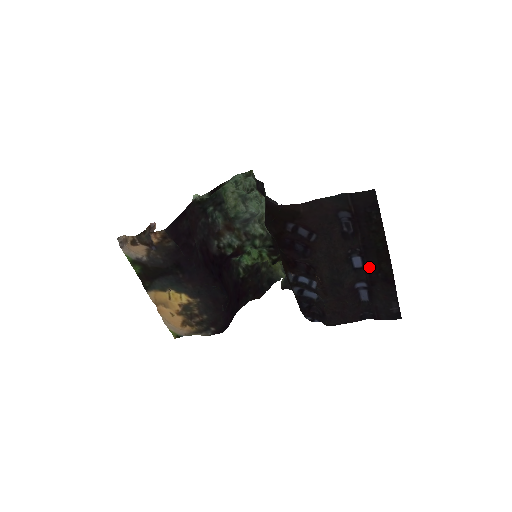
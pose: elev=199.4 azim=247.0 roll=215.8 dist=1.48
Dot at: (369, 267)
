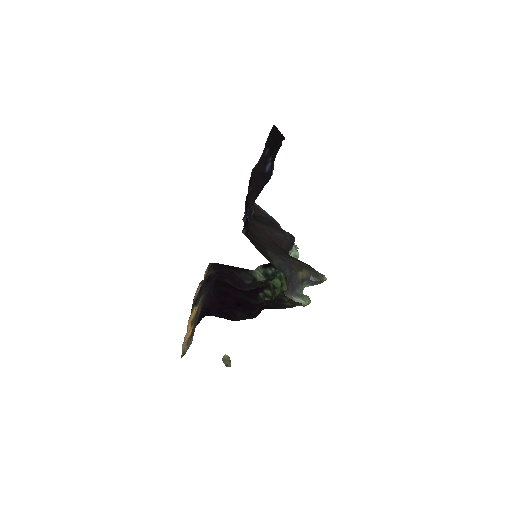
Dot at: occluded
